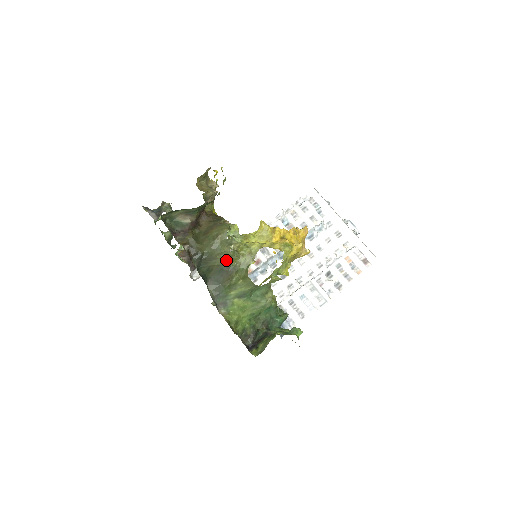
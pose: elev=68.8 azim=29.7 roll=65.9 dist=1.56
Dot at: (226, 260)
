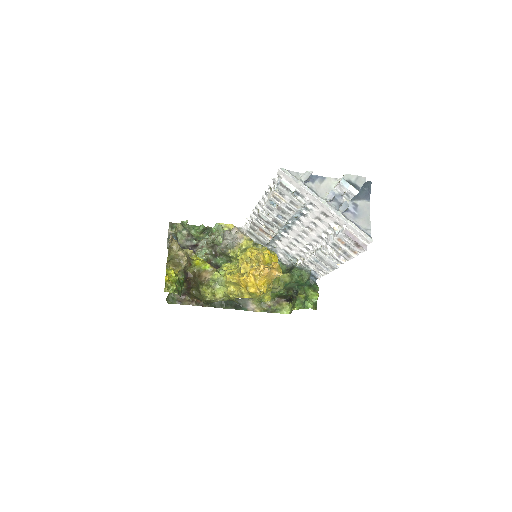
Dot at: occluded
